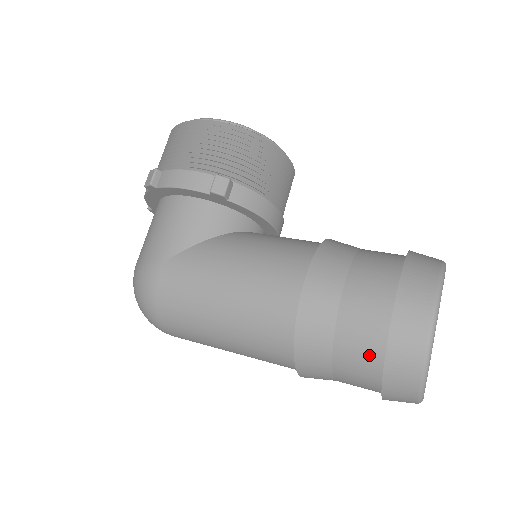
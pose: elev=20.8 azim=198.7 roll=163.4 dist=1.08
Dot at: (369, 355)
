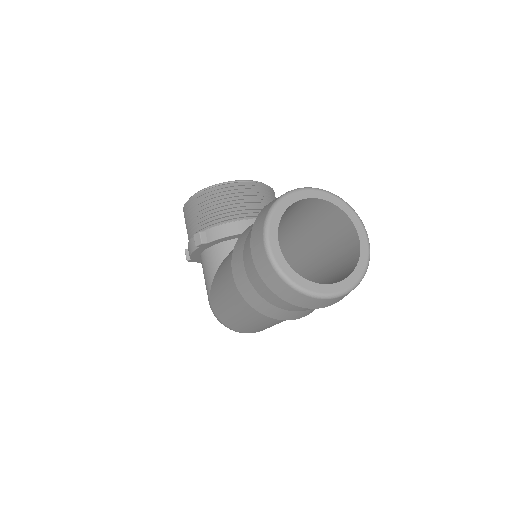
Dot at: (271, 291)
